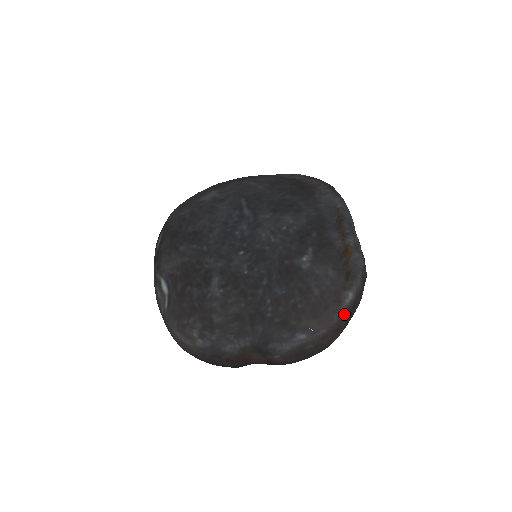
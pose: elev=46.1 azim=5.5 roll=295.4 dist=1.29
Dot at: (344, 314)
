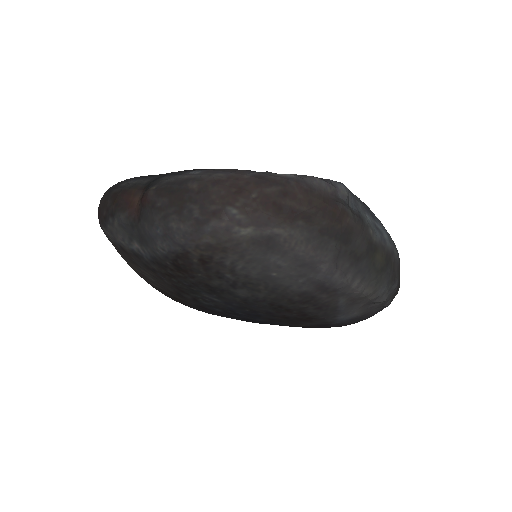
Dot at: (265, 180)
